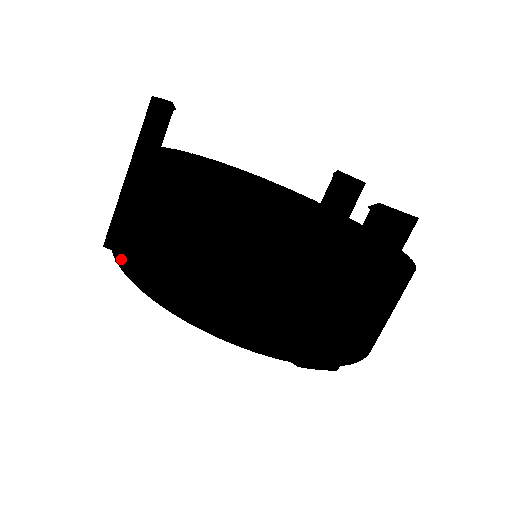
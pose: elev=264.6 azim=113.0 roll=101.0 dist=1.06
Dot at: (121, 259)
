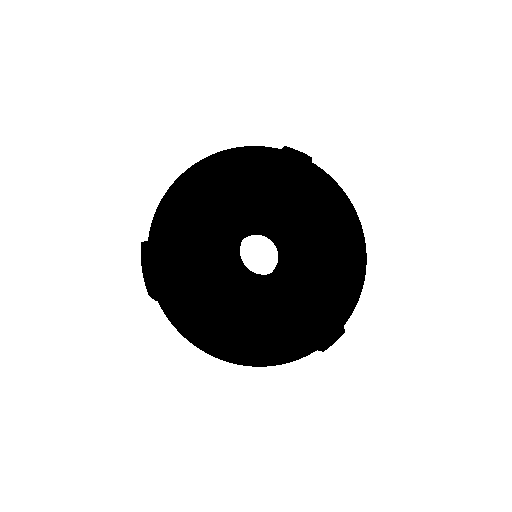
Dot at: (164, 197)
